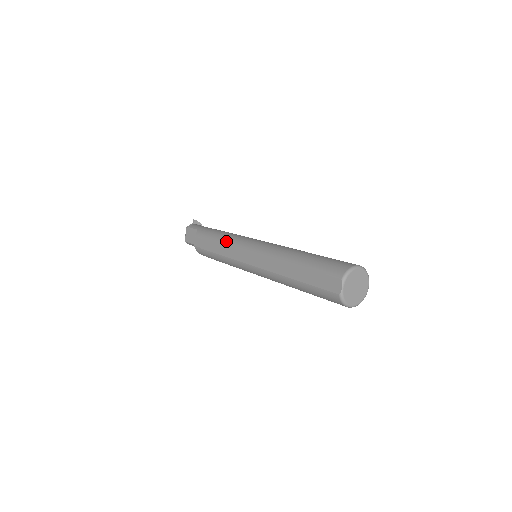
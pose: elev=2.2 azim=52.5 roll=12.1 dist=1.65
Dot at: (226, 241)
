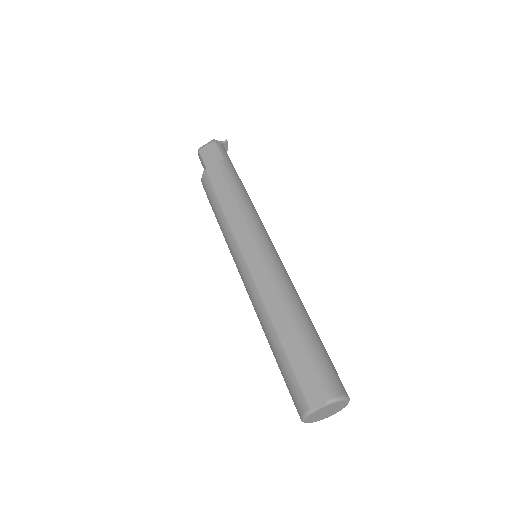
Dot at: (244, 210)
